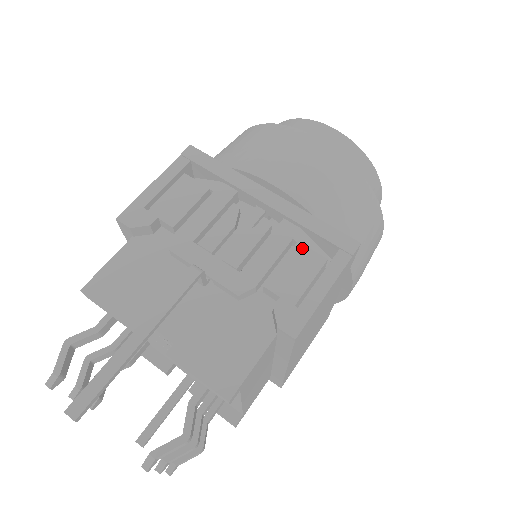
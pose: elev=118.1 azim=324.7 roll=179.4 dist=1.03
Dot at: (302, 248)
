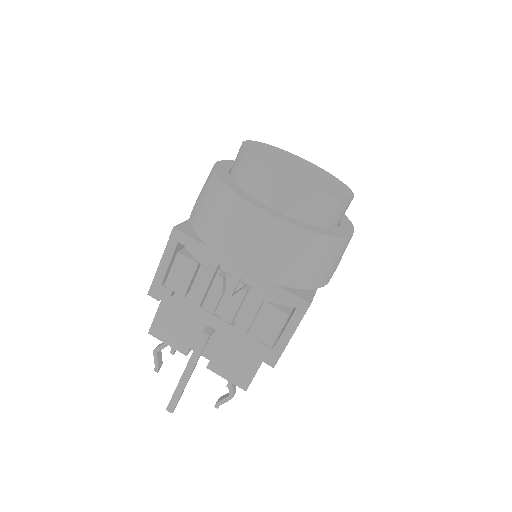
Dot at: (271, 308)
